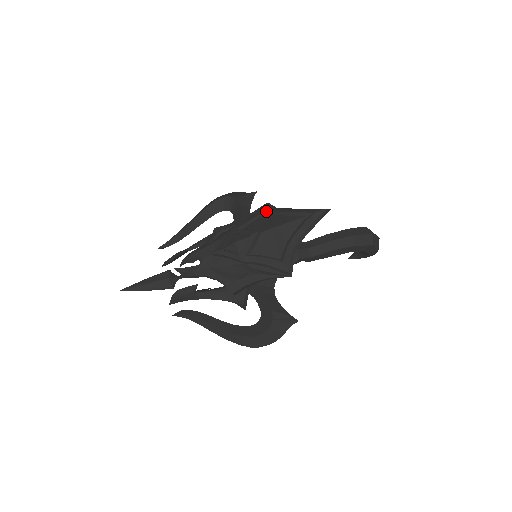
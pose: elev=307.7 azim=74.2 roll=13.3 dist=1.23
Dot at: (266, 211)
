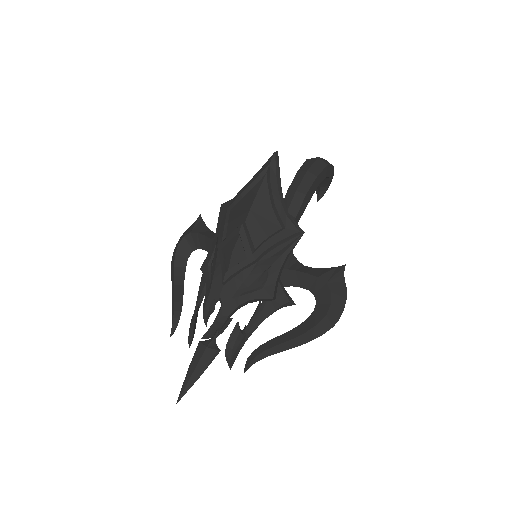
Dot at: (228, 209)
